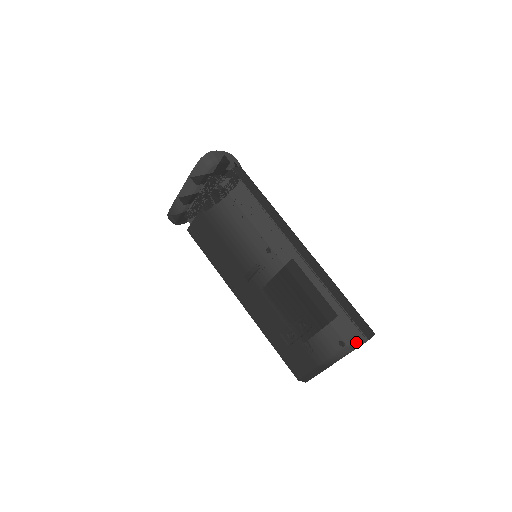
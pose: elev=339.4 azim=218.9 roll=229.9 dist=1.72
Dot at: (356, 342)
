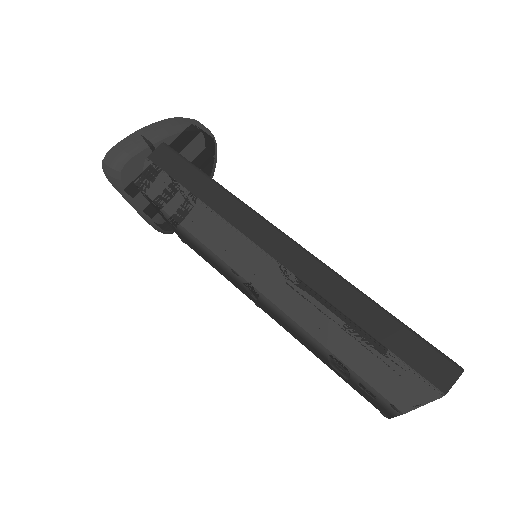
Dot at: (419, 404)
